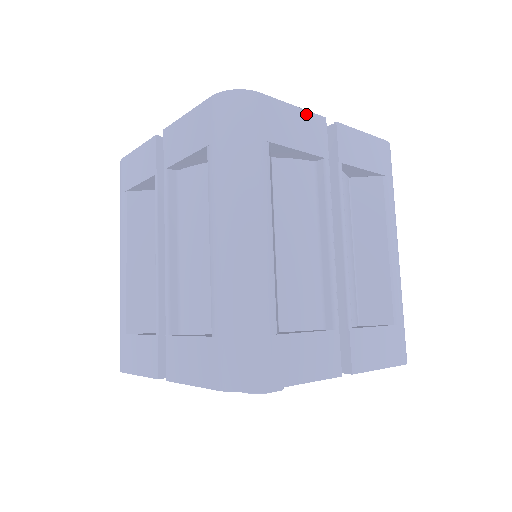
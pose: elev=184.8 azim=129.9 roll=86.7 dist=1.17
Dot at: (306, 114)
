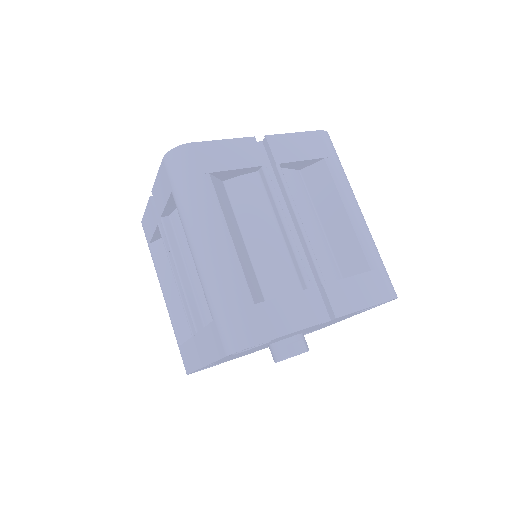
Dot at: (236, 141)
